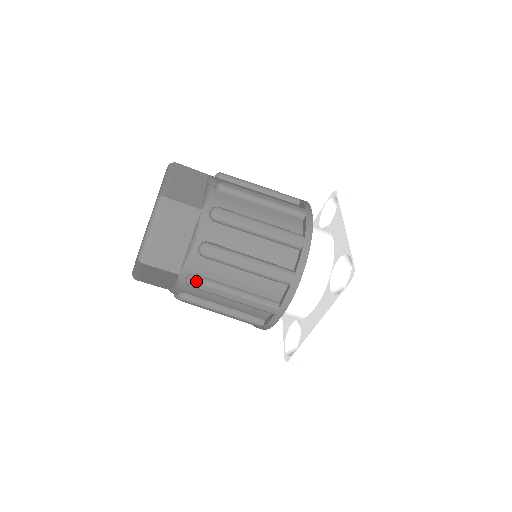
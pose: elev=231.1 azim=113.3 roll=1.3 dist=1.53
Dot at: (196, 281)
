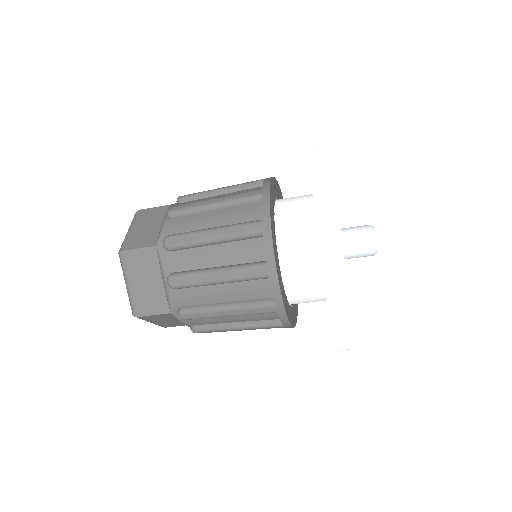
Dot at: (184, 313)
